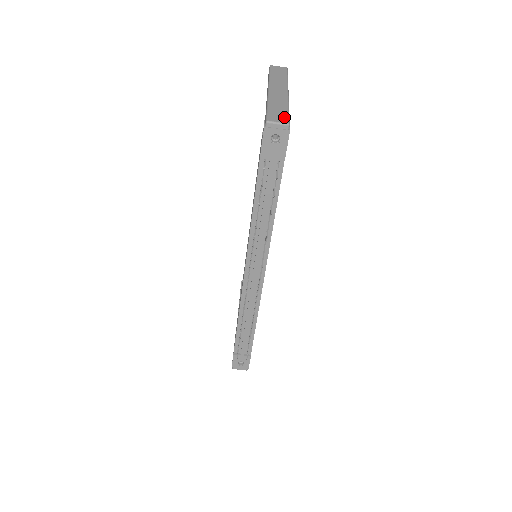
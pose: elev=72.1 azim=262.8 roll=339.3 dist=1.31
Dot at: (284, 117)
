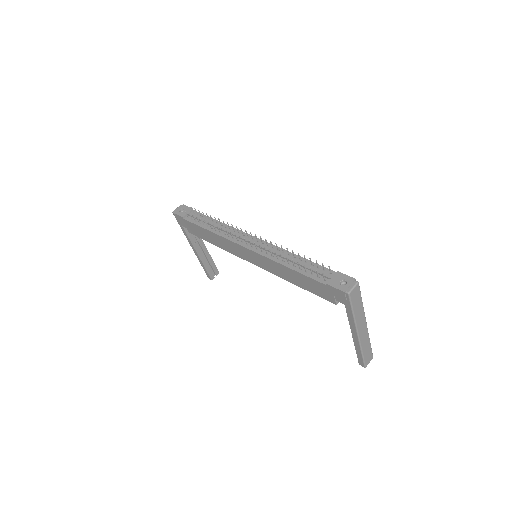
Dot at: occluded
